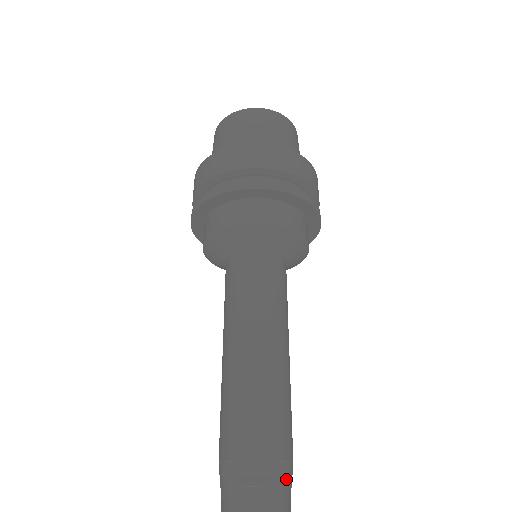
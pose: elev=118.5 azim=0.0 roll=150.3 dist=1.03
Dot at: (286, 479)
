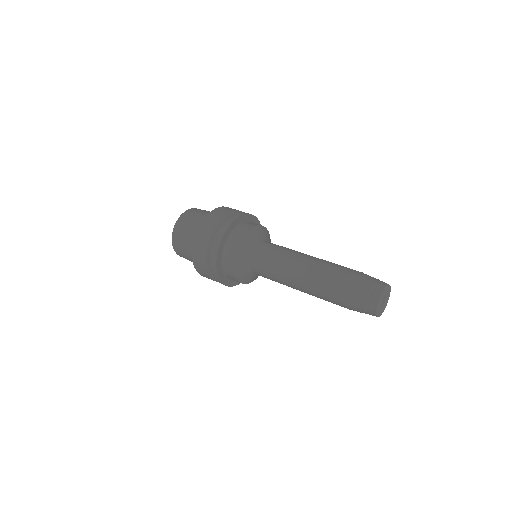
Dot at: occluded
